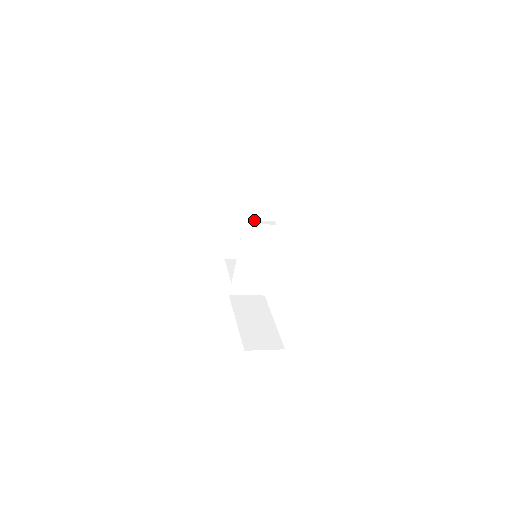
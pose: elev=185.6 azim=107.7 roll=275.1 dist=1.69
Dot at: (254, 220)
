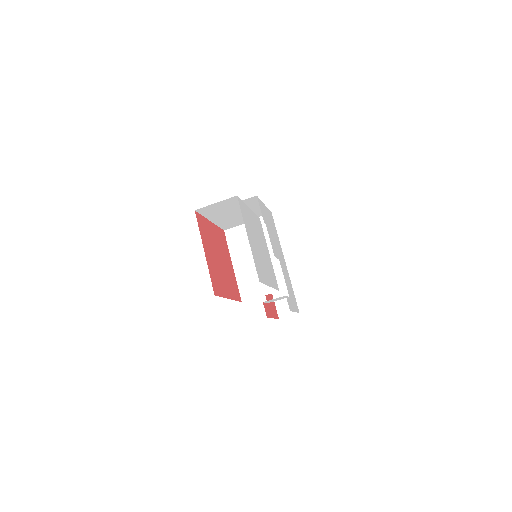
Dot at: occluded
